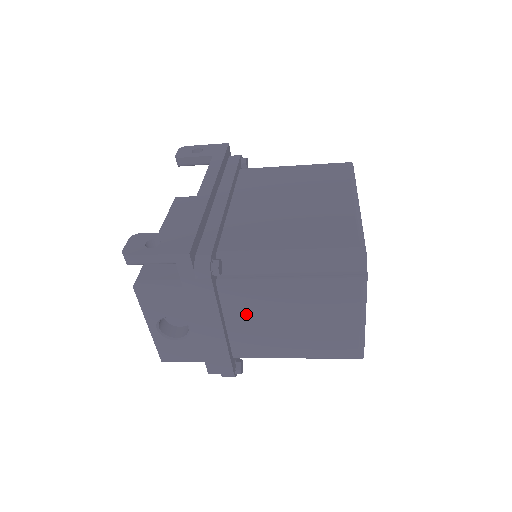
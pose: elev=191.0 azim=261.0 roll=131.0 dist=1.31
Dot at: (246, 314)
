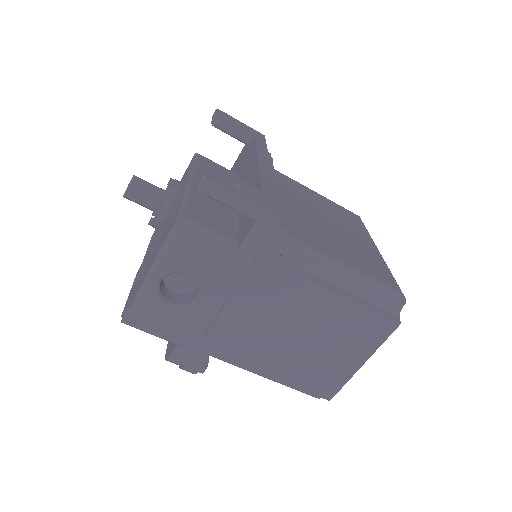
Dot at: (268, 309)
